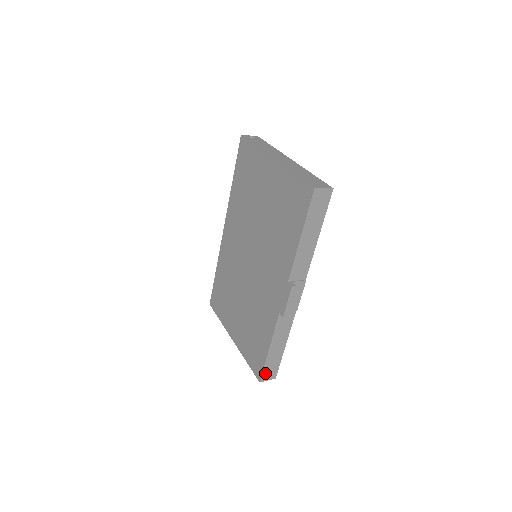
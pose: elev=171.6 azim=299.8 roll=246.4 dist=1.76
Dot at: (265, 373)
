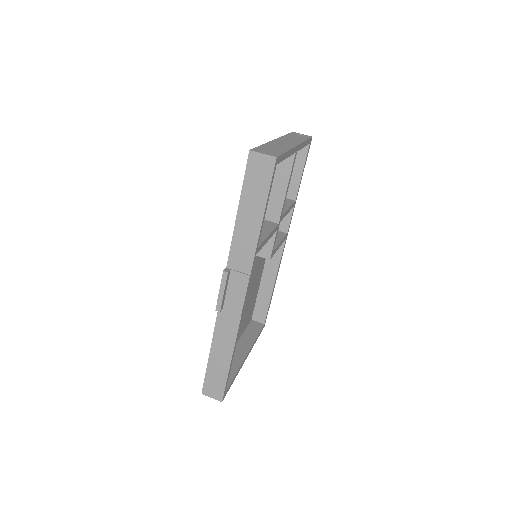
Dot at: (208, 385)
